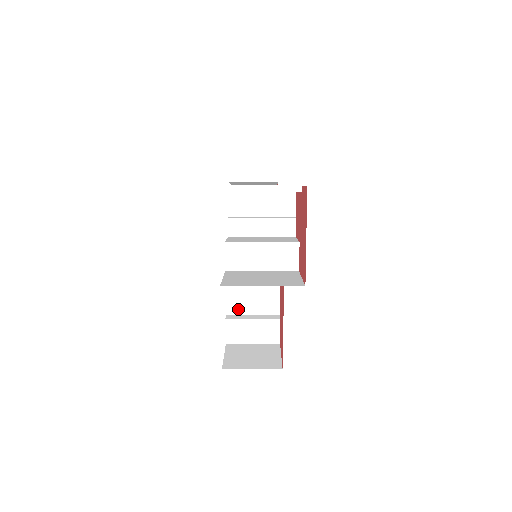
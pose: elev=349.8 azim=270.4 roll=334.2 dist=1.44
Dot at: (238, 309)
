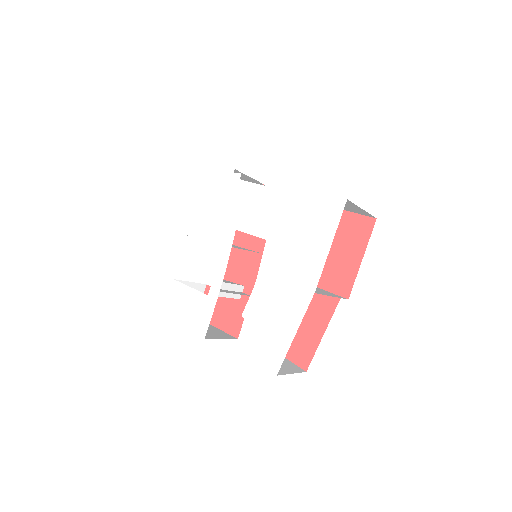
Dot at: occluded
